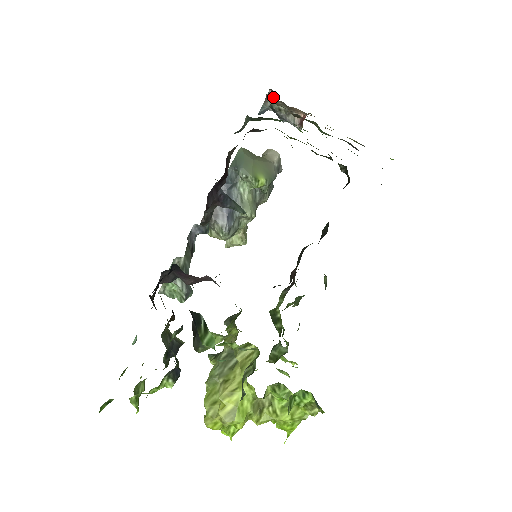
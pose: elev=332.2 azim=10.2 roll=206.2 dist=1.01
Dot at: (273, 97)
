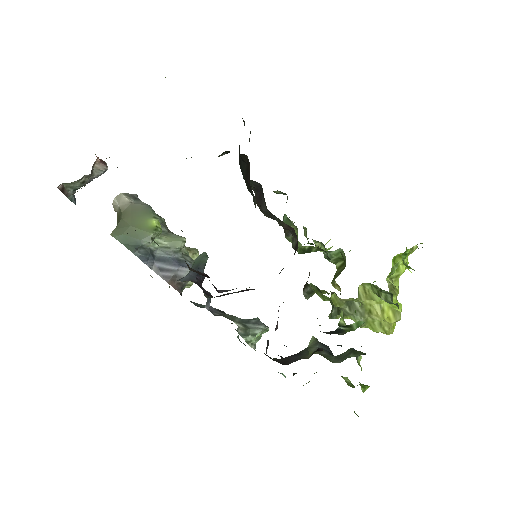
Dot at: (66, 186)
